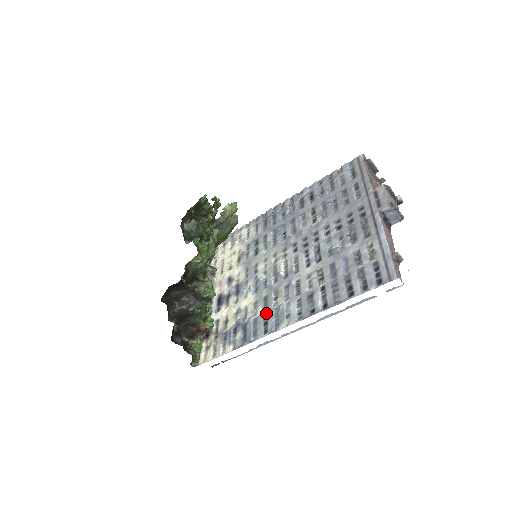
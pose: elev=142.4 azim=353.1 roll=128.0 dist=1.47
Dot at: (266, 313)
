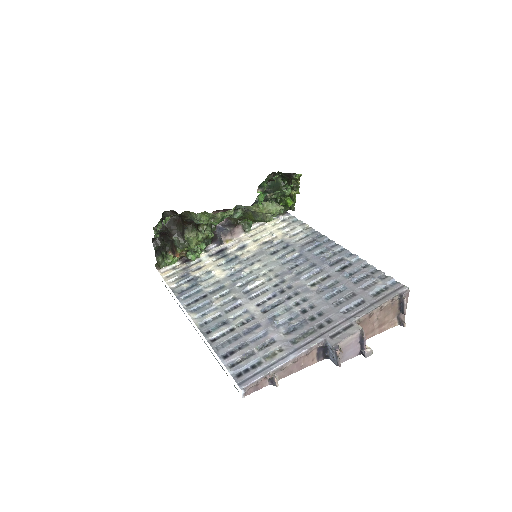
Dot at: (207, 295)
